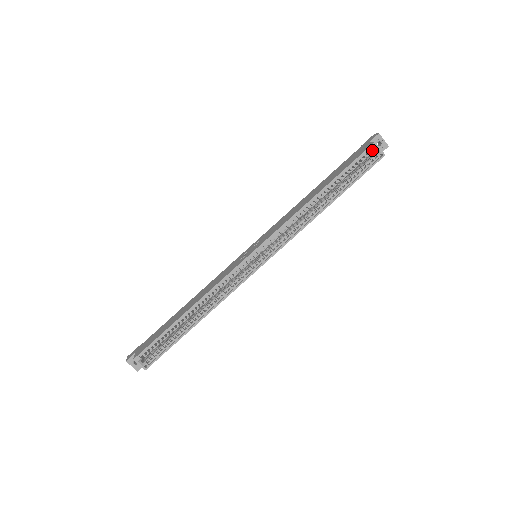
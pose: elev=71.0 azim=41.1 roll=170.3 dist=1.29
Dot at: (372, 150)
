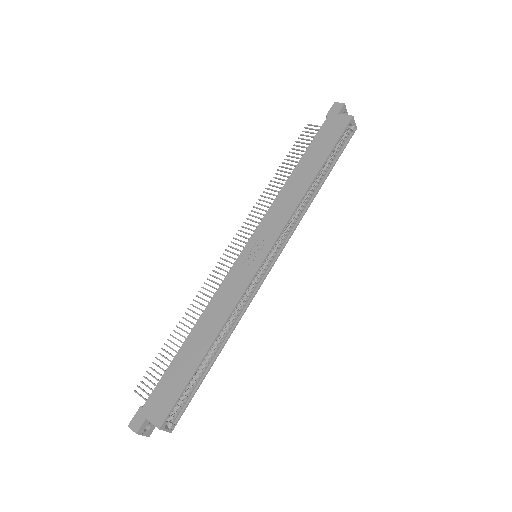
Dot at: (350, 124)
